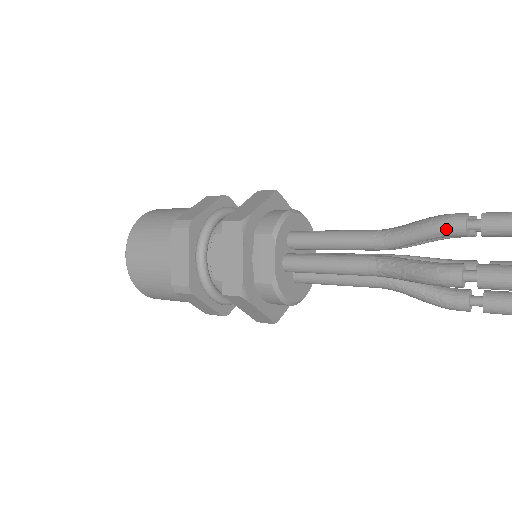
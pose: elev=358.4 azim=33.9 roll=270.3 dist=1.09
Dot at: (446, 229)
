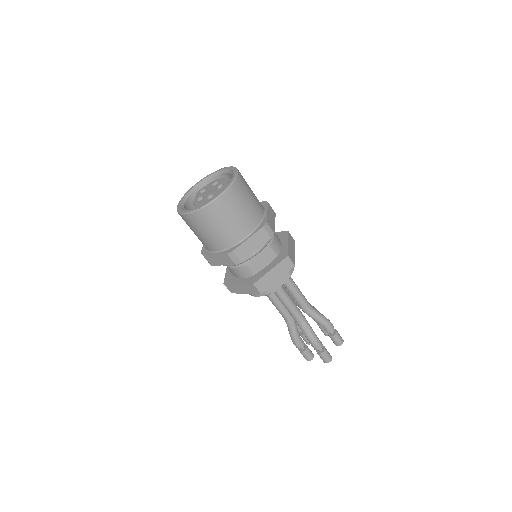
Dot at: (328, 328)
